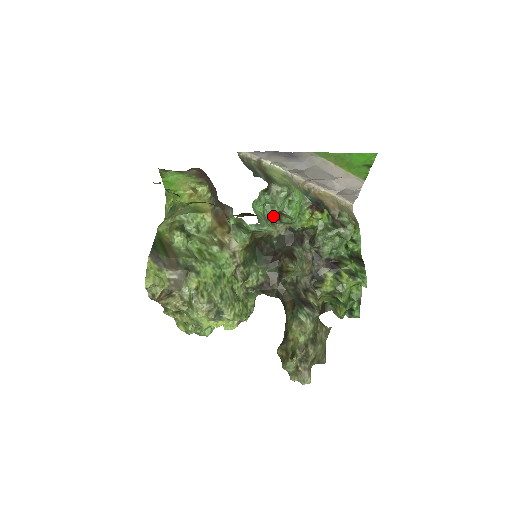
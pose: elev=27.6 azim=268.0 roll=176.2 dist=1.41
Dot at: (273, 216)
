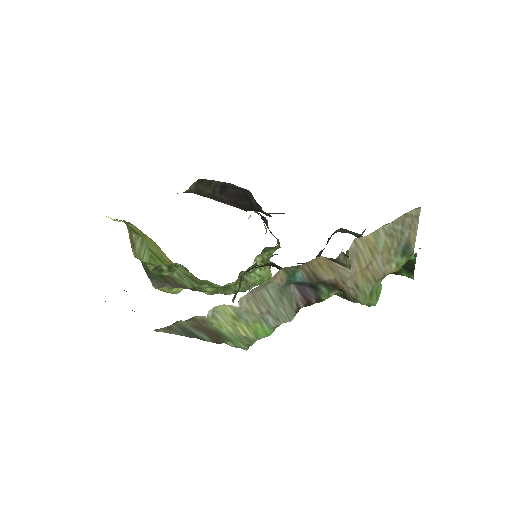
Dot at: occluded
